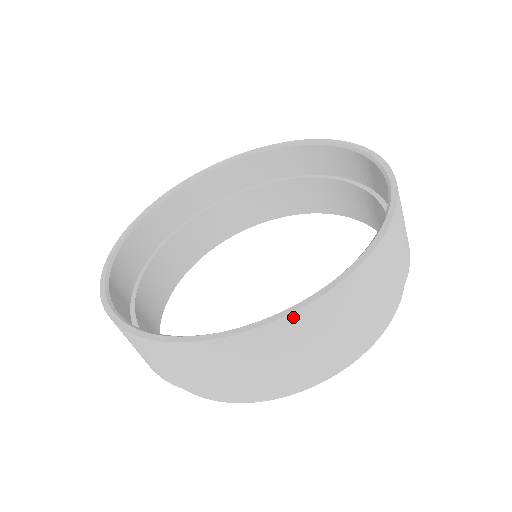
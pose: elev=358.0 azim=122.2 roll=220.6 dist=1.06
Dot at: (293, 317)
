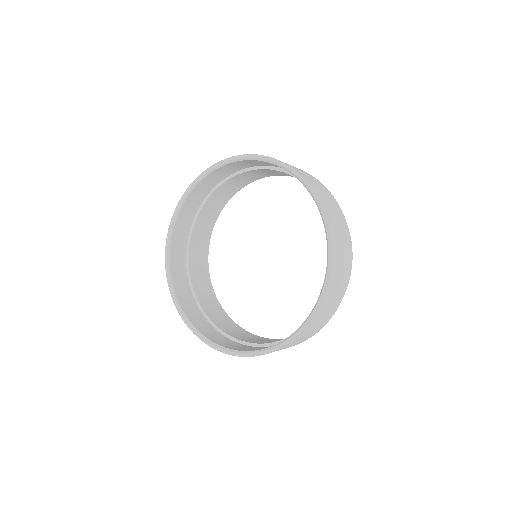
Dot at: (286, 345)
